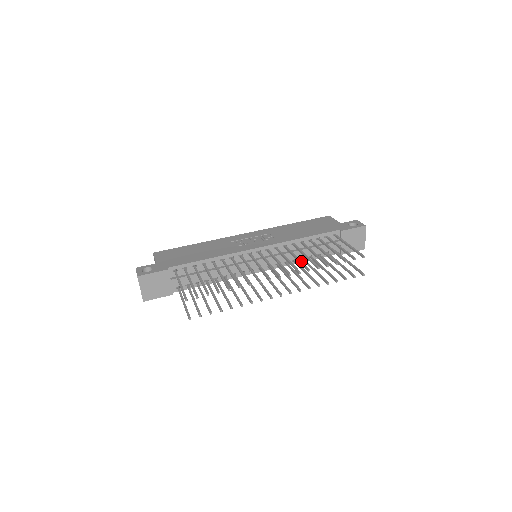
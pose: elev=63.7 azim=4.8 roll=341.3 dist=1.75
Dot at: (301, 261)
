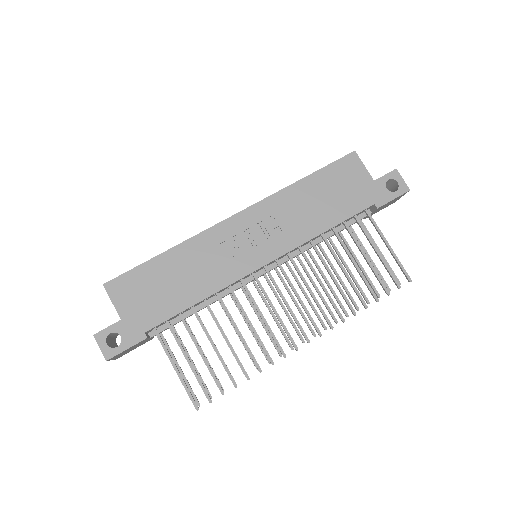
Dot at: (330, 298)
